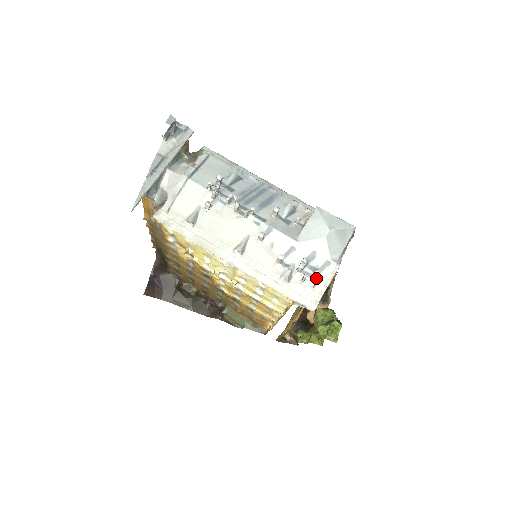
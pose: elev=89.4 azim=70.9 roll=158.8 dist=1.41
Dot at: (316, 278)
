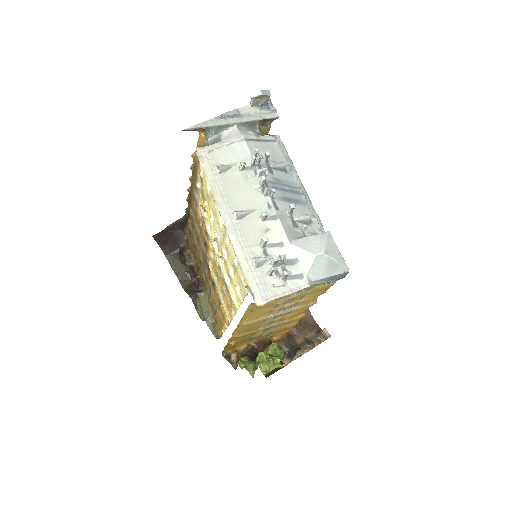
Dot at: (282, 281)
